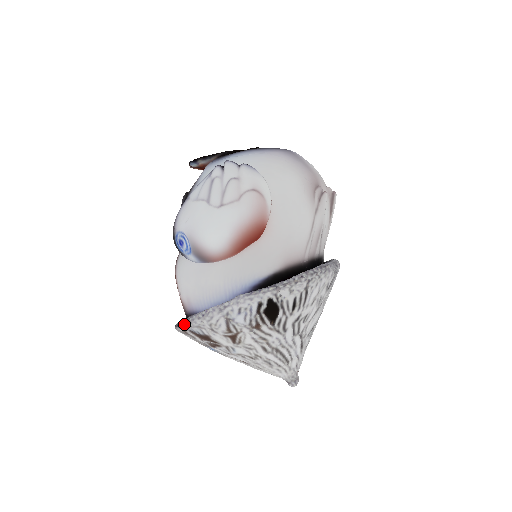
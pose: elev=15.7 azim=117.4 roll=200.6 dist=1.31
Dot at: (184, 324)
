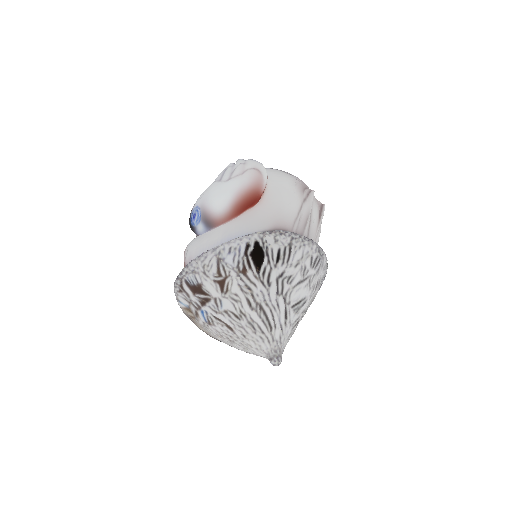
Dot at: (182, 270)
